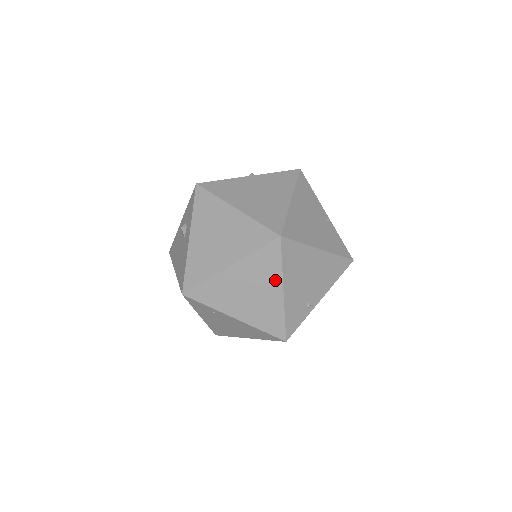
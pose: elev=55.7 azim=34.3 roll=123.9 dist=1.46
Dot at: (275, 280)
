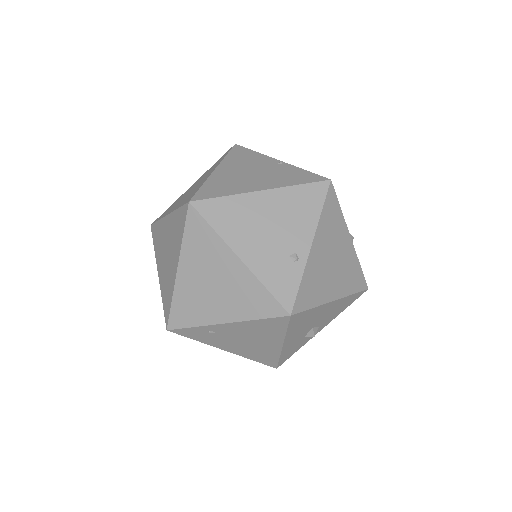
Dot at: (222, 251)
